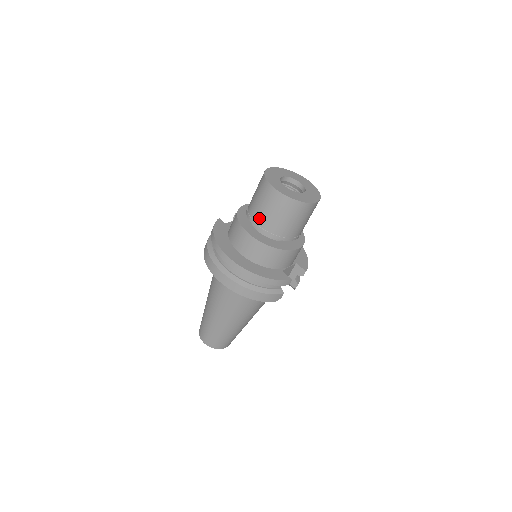
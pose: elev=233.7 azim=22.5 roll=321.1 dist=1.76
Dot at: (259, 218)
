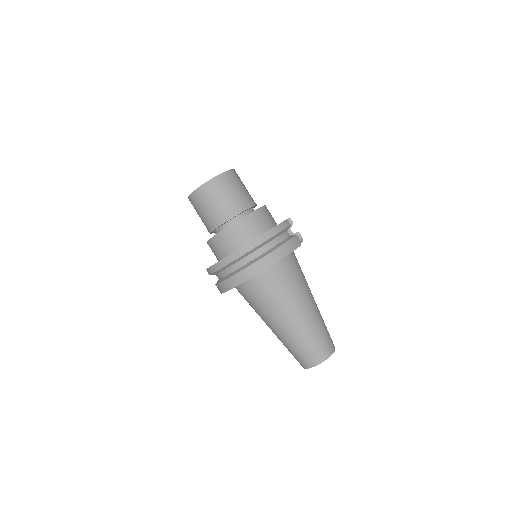
Dot at: (220, 214)
